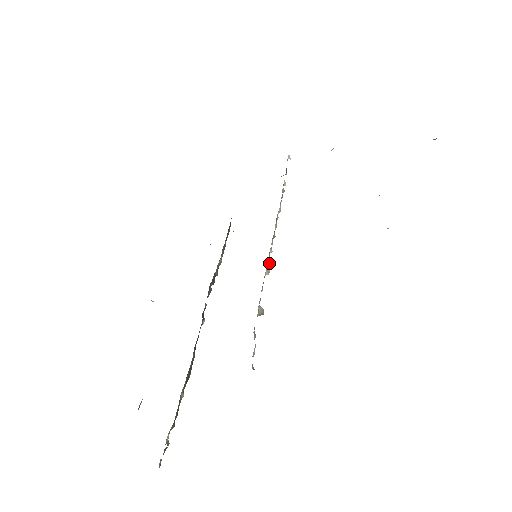
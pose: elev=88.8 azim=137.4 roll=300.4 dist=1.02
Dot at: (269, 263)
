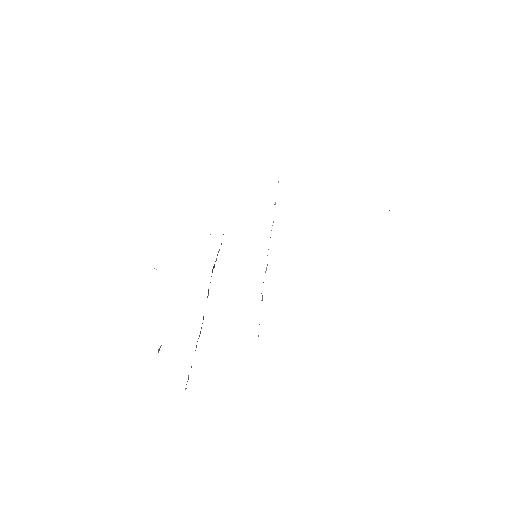
Dot at: (267, 264)
